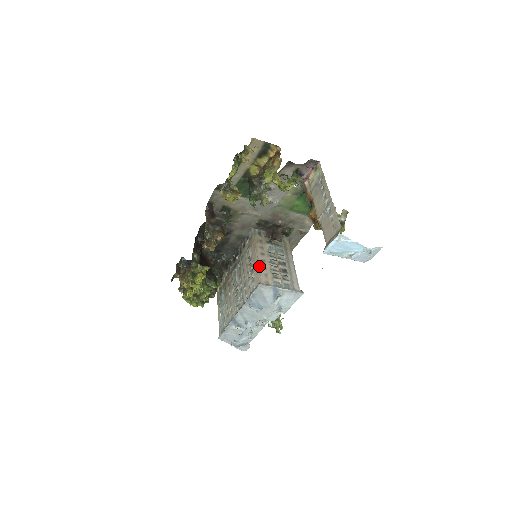
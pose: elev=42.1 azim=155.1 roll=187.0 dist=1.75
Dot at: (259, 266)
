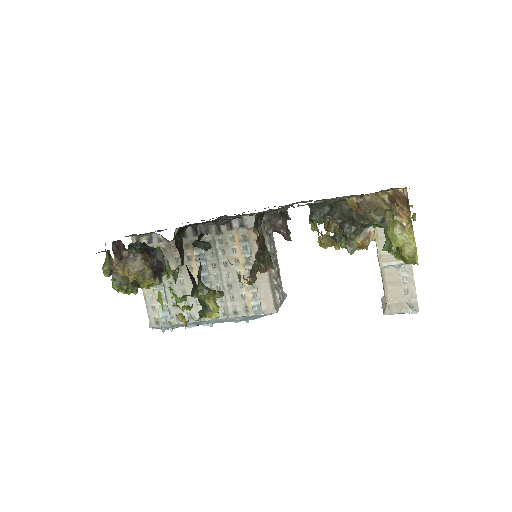
Dot at: (270, 281)
